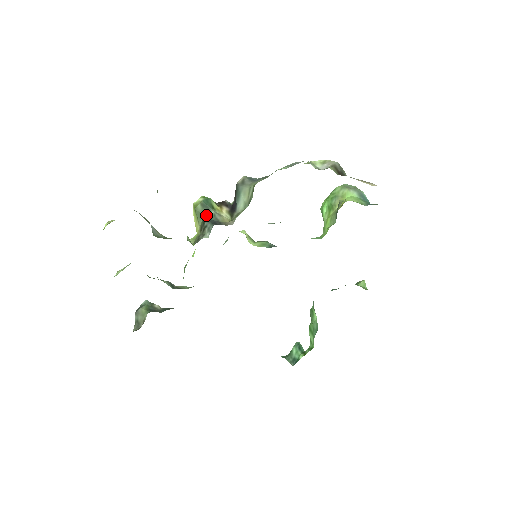
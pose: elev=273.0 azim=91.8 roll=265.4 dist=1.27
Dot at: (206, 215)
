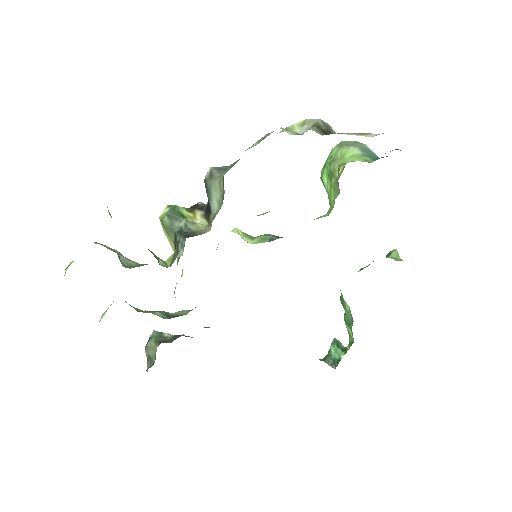
Dot at: (176, 227)
